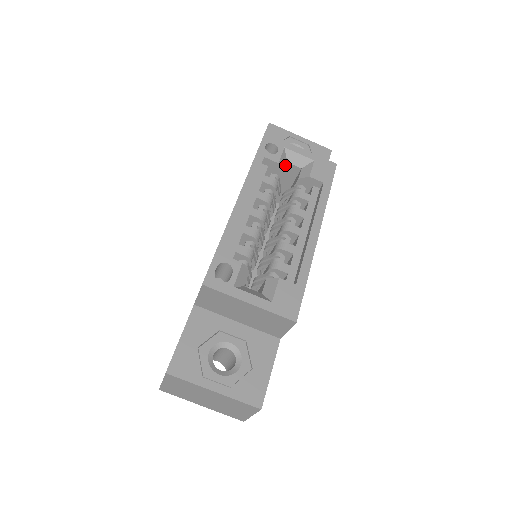
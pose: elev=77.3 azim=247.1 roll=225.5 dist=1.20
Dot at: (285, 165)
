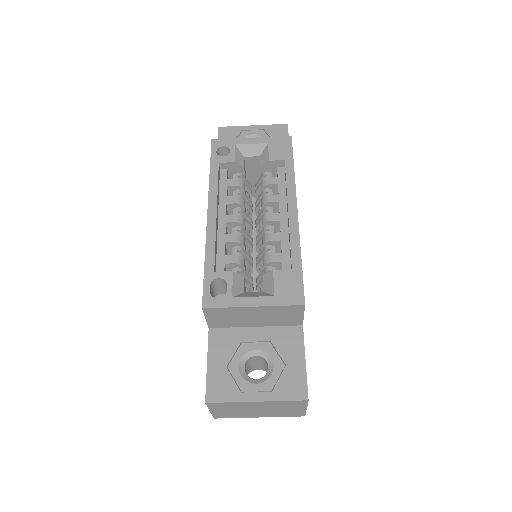
Dot at: (243, 161)
